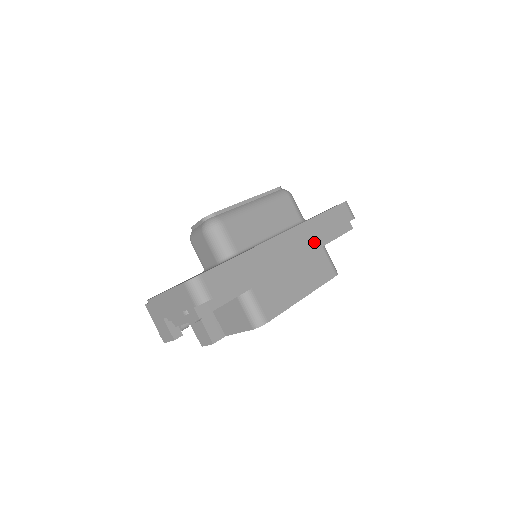
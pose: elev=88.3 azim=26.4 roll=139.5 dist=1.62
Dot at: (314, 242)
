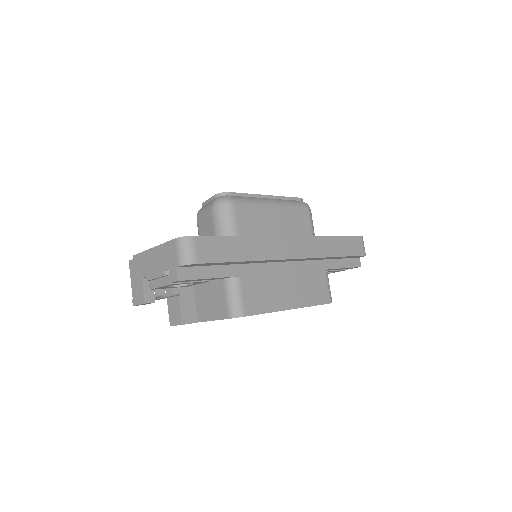
Dot at: (318, 261)
